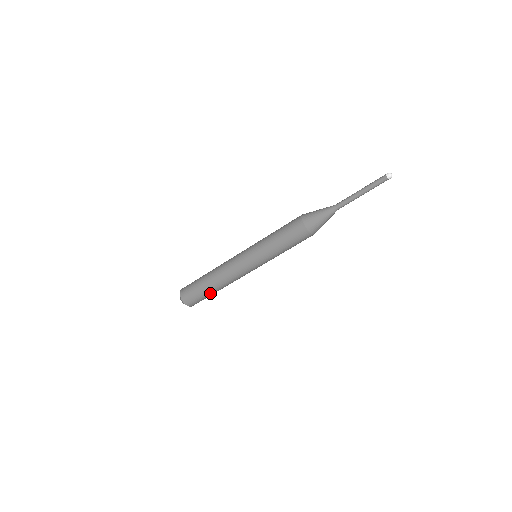
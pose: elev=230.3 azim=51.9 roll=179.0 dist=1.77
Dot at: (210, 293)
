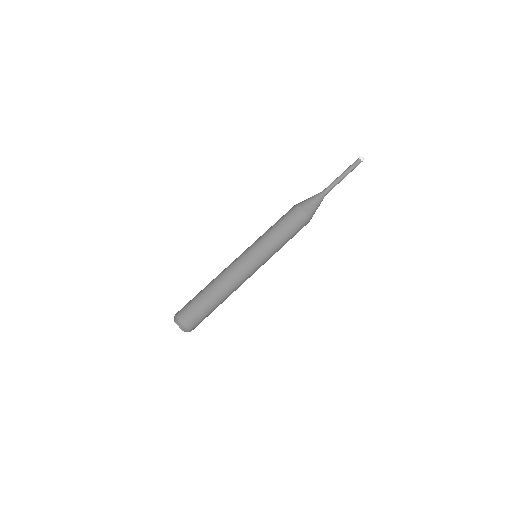
Dot at: (206, 300)
